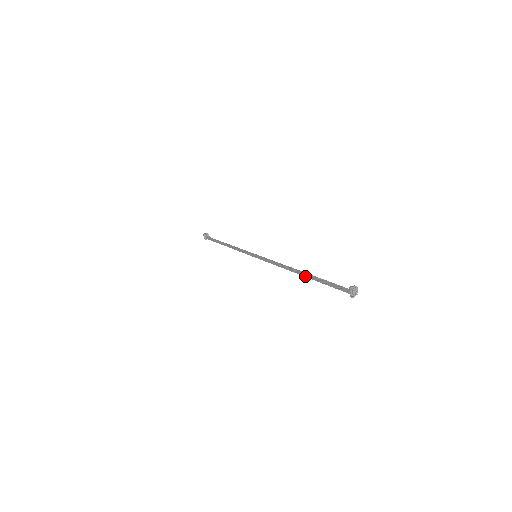
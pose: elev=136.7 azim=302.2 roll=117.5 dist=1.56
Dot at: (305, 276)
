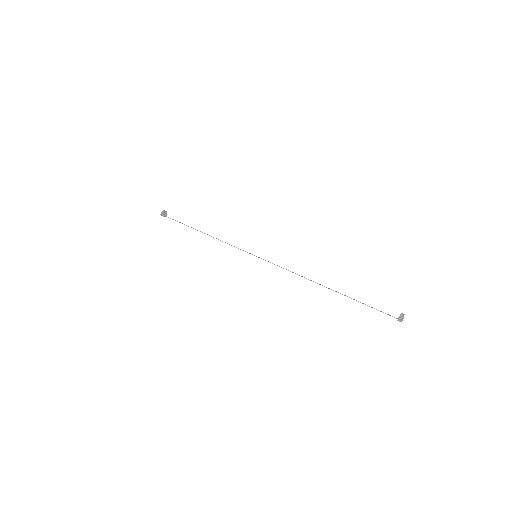
Dot at: (335, 291)
